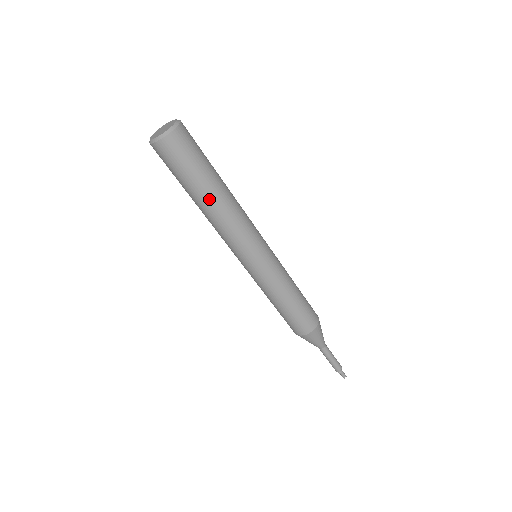
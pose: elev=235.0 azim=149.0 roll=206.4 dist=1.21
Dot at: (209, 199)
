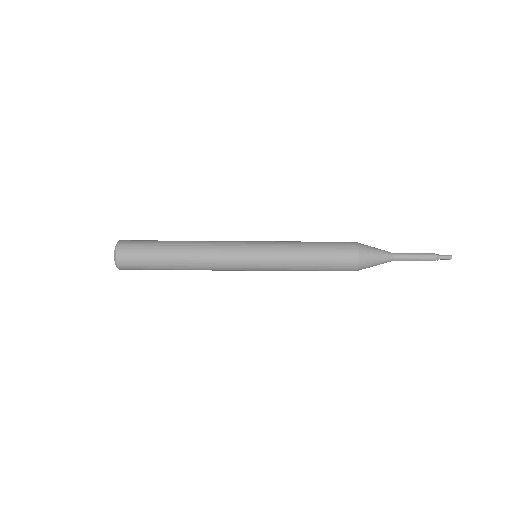
Dot at: (179, 243)
